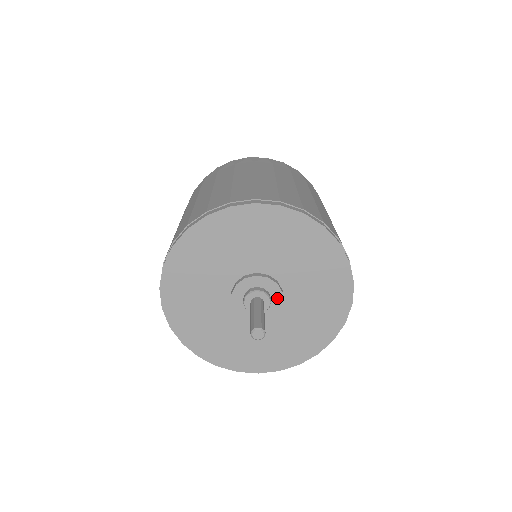
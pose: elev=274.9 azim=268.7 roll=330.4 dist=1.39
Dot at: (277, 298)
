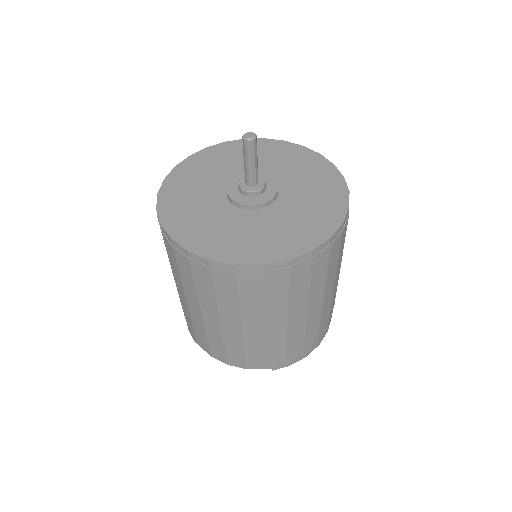
Dot at: (266, 198)
